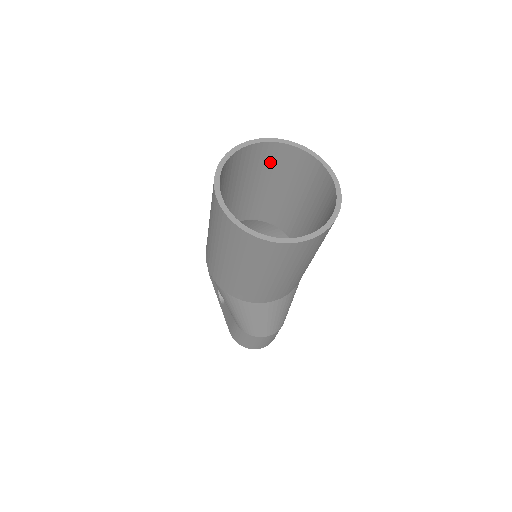
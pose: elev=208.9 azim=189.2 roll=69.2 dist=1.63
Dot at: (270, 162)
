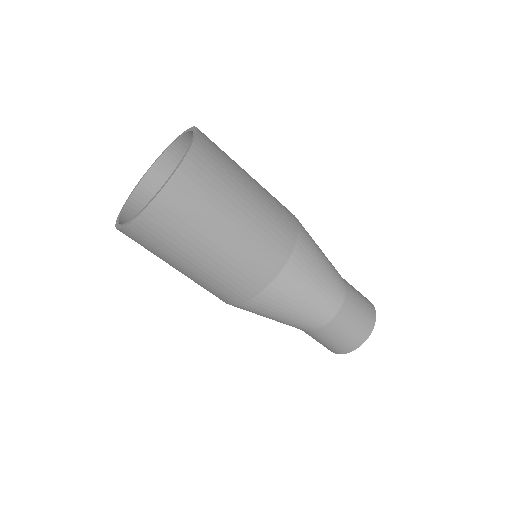
Dot at: occluded
